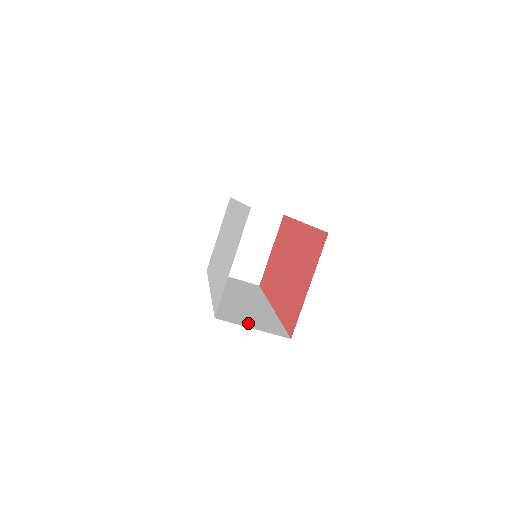
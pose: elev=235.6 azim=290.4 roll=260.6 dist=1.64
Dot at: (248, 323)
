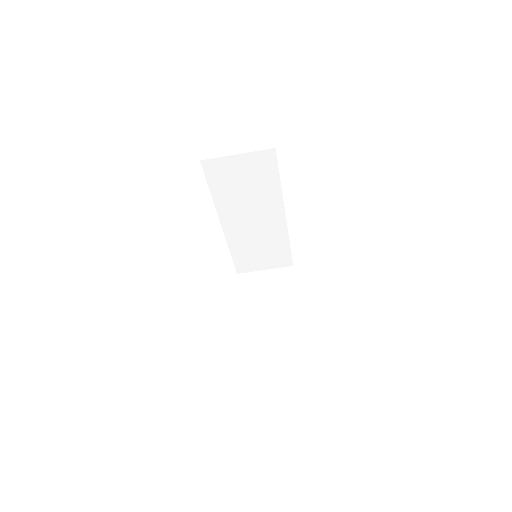
Dot at: occluded
